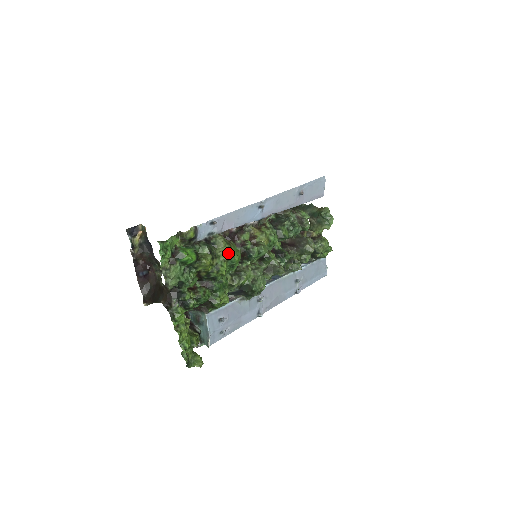
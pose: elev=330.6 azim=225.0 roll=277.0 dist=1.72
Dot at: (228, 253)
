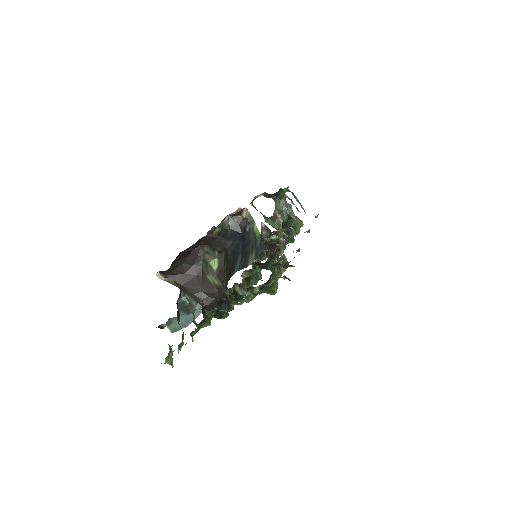
Dot at: occluded
